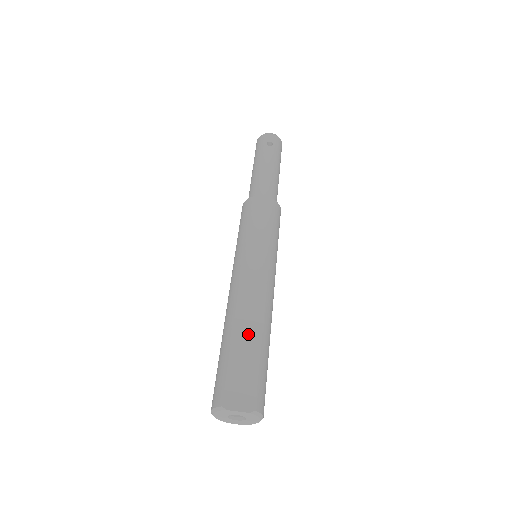
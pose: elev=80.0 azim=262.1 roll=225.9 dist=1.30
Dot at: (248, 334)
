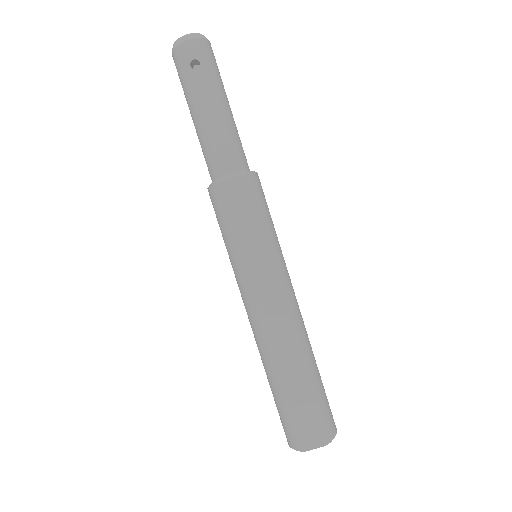
Dot at: (292, 372)
